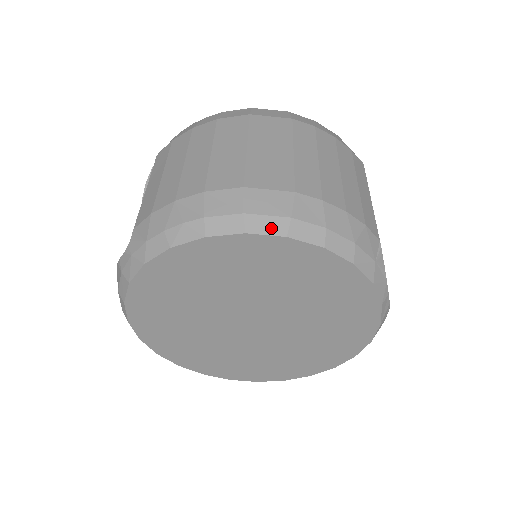
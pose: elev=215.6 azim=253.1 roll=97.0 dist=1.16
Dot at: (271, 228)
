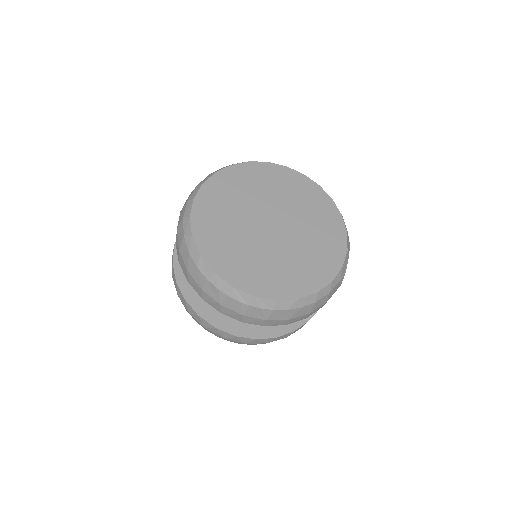
Dot at: (314, 182)
